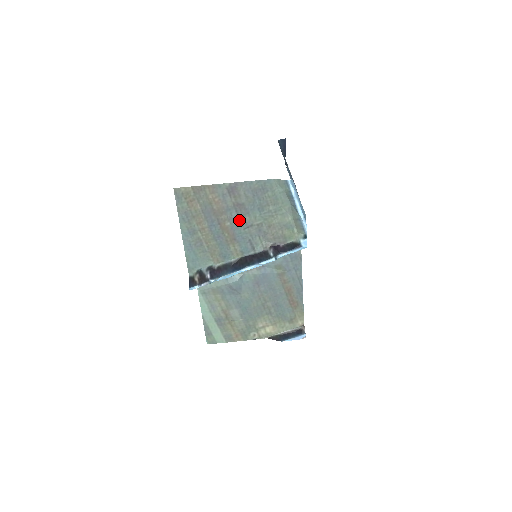
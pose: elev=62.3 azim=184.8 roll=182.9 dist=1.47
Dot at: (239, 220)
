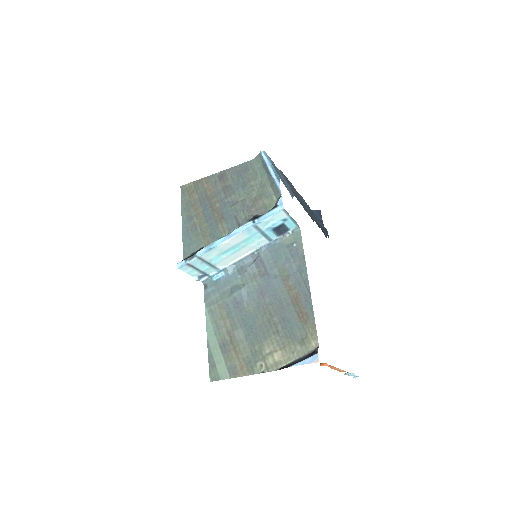
Dot at: (227, 200)
